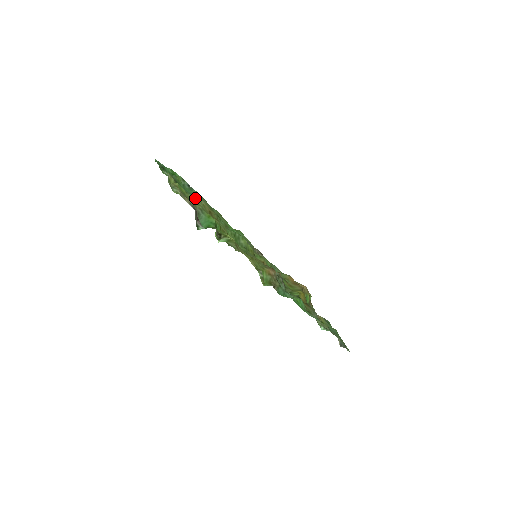
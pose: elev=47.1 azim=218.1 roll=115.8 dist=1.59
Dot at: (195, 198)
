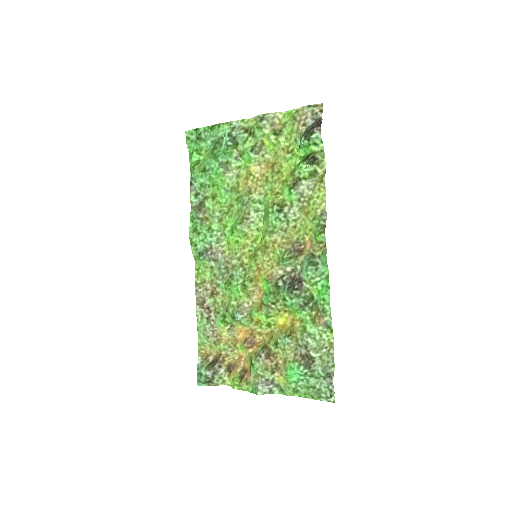
Dot at: (266, 146)
